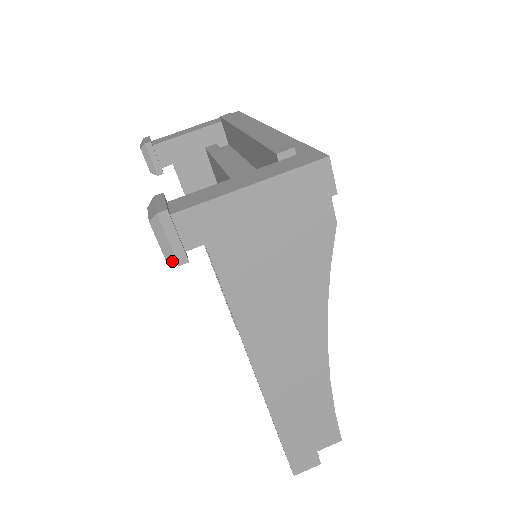
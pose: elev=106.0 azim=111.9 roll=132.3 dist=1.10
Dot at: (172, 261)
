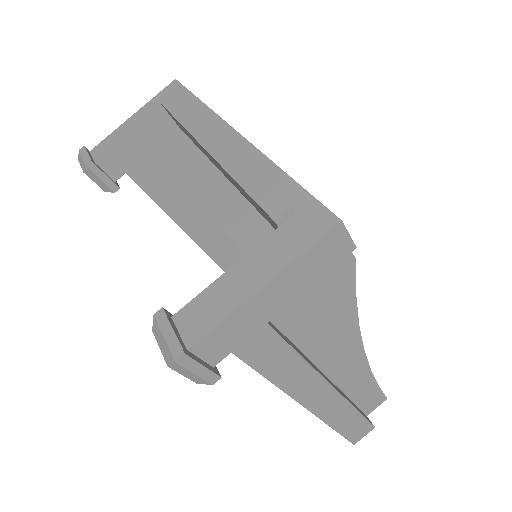
Dot at: (204, 383)
